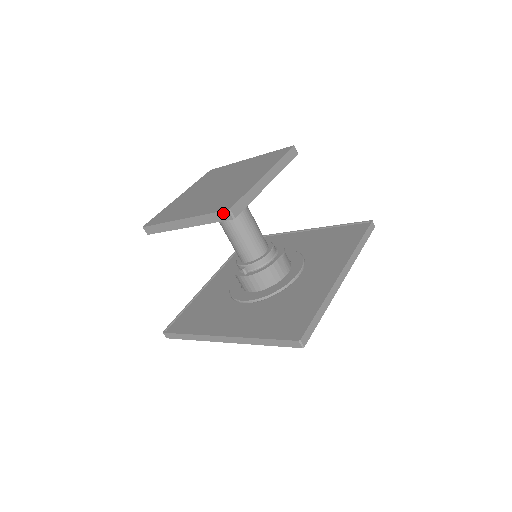
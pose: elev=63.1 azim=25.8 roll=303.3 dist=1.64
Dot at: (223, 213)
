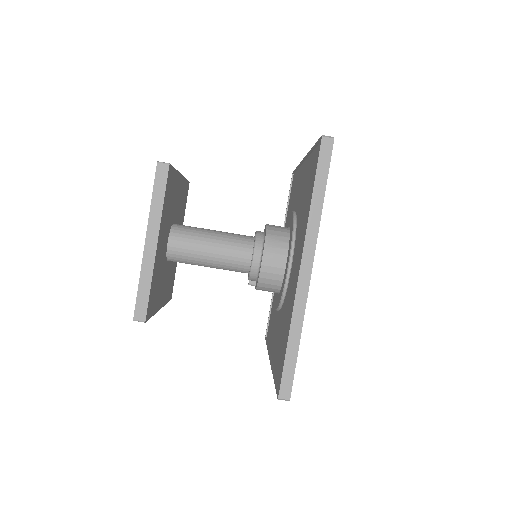
Dot at: occluded
